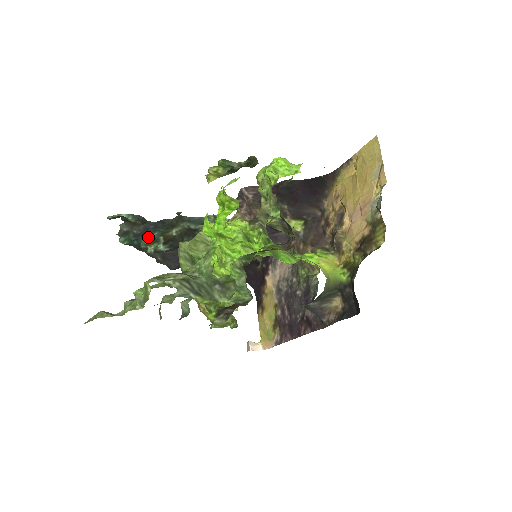
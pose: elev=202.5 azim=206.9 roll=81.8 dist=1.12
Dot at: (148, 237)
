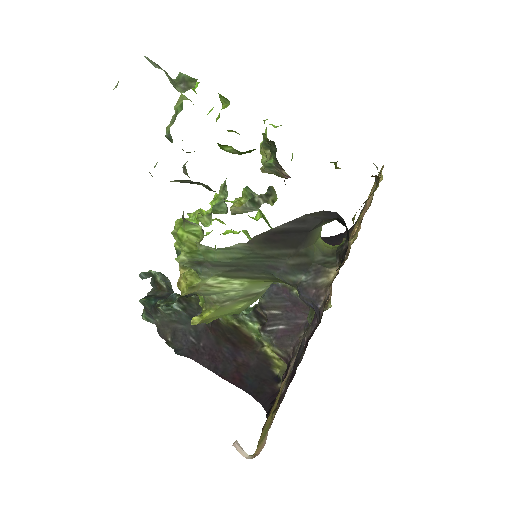
Dot at: (167, 298)
